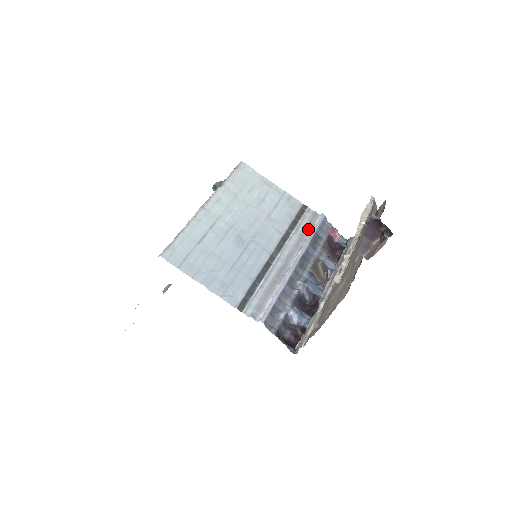
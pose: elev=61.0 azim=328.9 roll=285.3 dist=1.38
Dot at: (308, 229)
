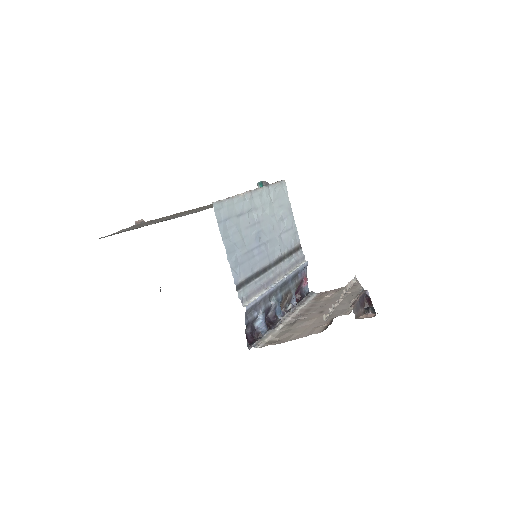
Dot at: (296, 264)
